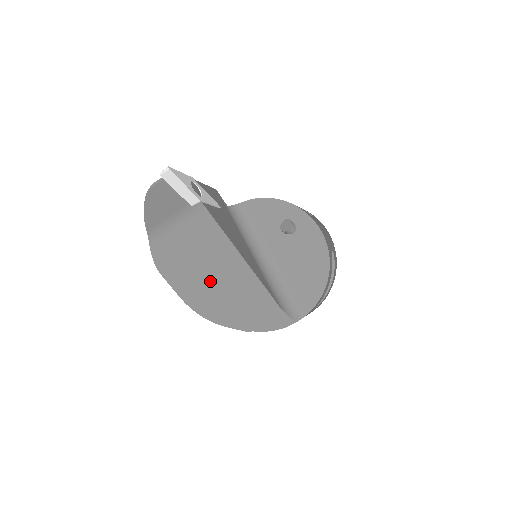
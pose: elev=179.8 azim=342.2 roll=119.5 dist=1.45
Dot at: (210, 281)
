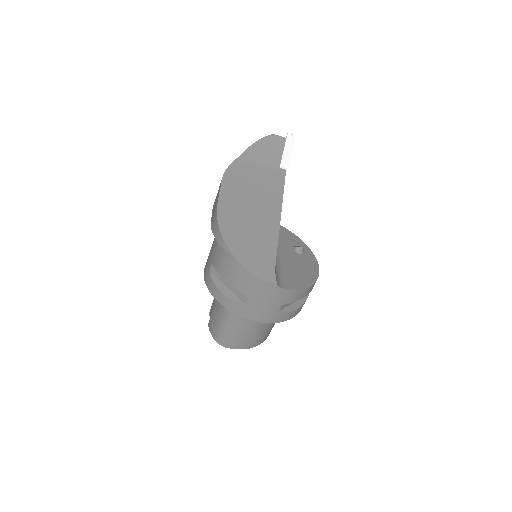
Dot at: (248, 209)
